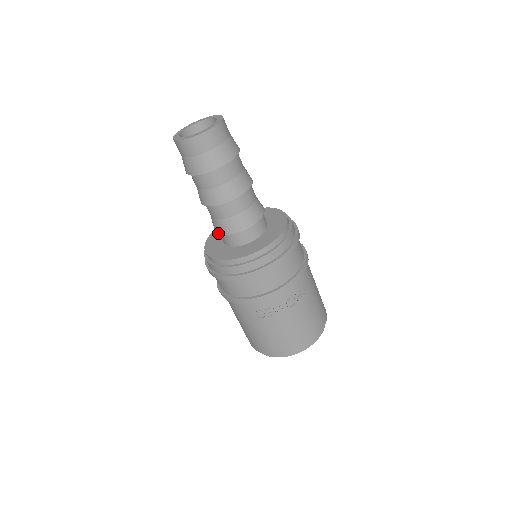
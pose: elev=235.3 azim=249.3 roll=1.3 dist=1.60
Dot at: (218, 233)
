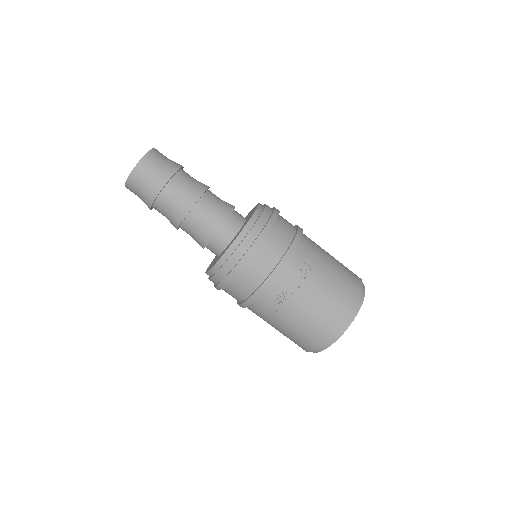
Dot at: (203, 248)
